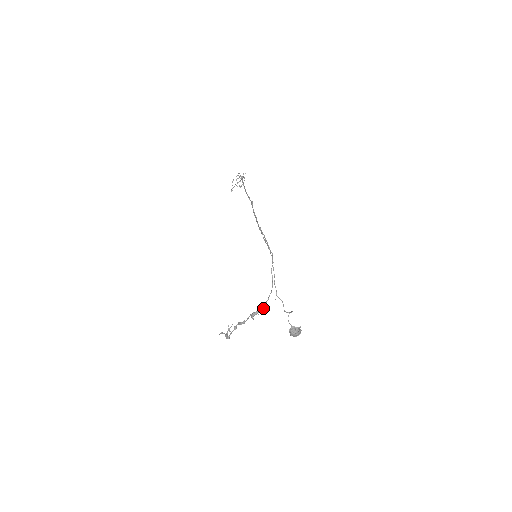
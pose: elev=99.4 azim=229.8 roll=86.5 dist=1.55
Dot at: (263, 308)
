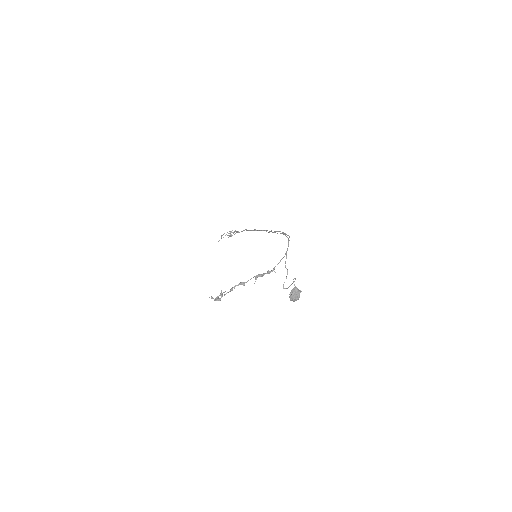
Dot at: (270, 271)
